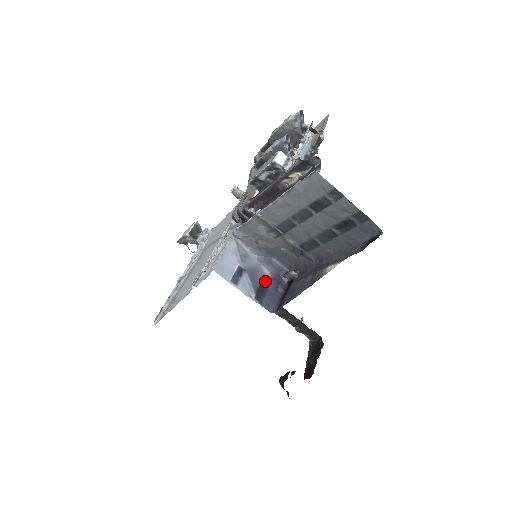
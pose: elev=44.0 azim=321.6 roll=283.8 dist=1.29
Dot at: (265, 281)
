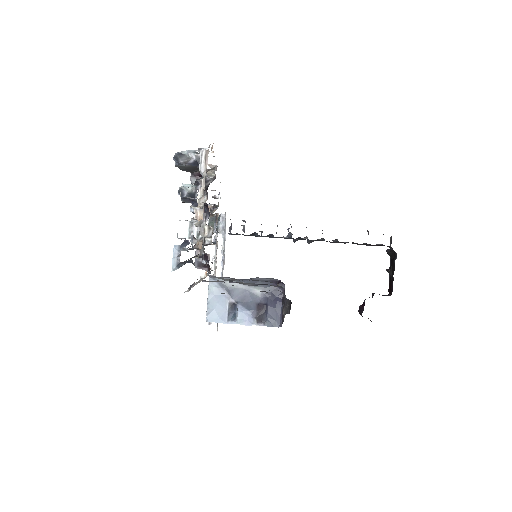
Dot at: (261, 301)
